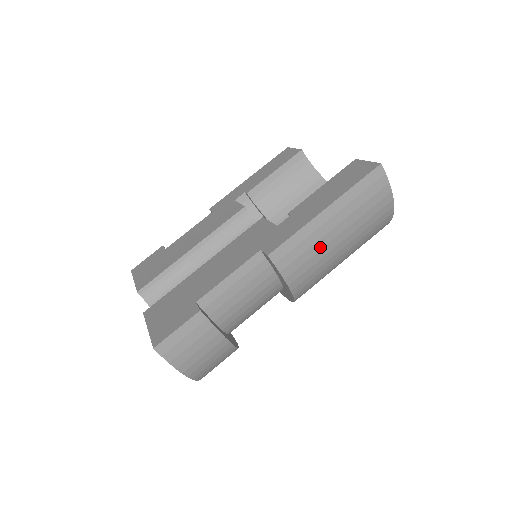
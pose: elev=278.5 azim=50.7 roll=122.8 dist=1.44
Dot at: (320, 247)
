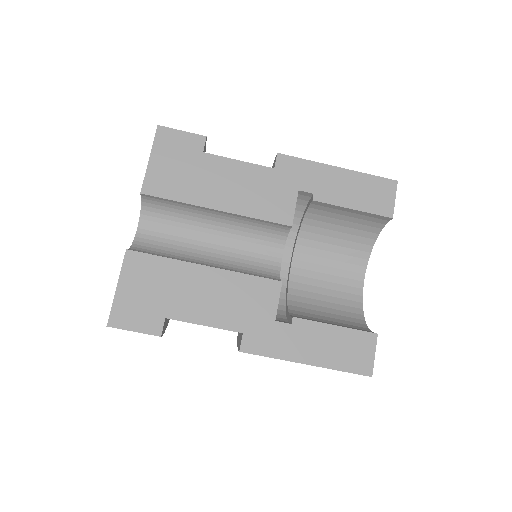
Dot at: occluded
